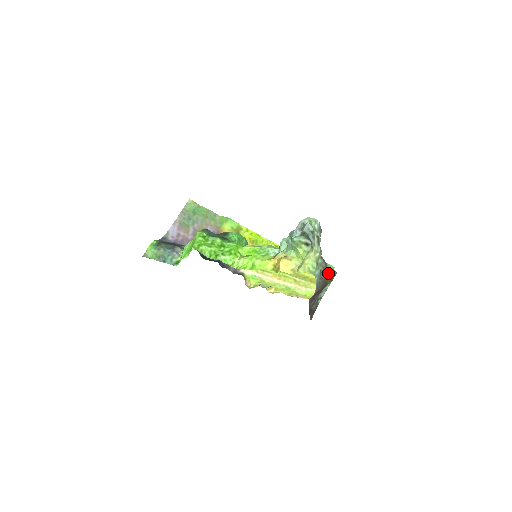
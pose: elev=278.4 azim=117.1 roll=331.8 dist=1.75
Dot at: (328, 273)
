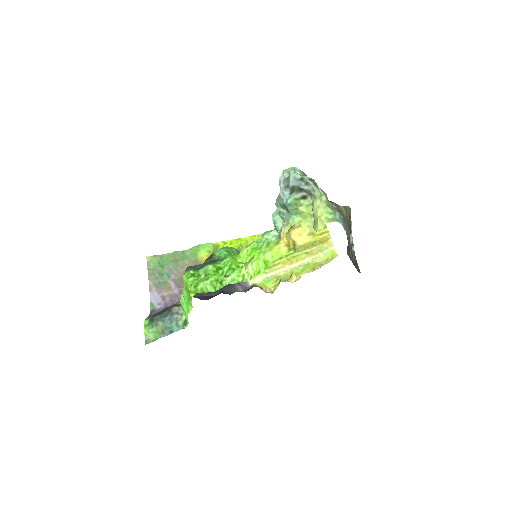
Dot at: (344, 212)
